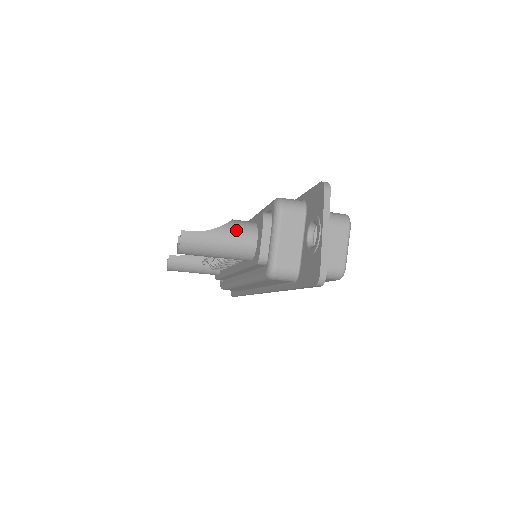
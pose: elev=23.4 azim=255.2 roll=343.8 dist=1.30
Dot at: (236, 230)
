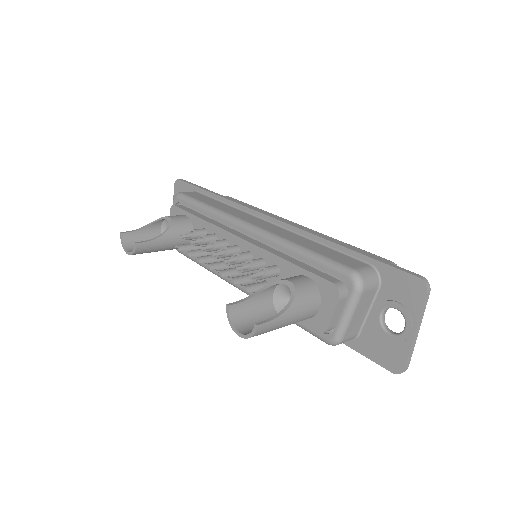
Dot at: (304, 304)
